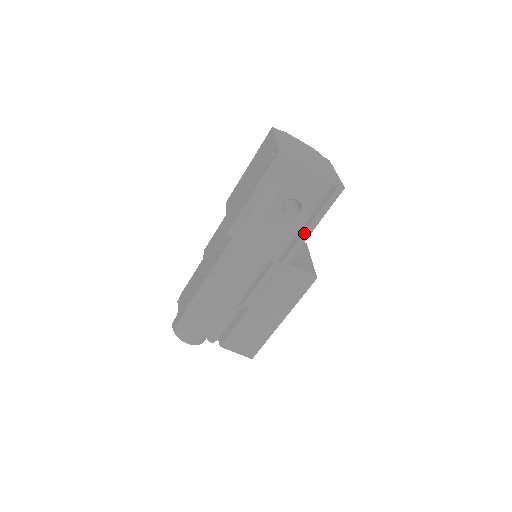
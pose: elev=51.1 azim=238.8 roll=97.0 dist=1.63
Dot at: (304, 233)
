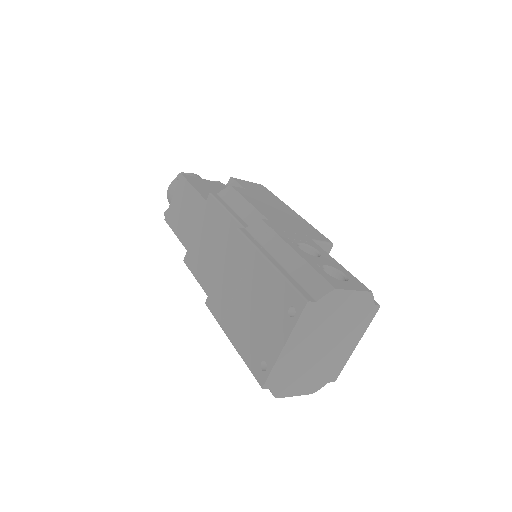
Dot at: occluded
